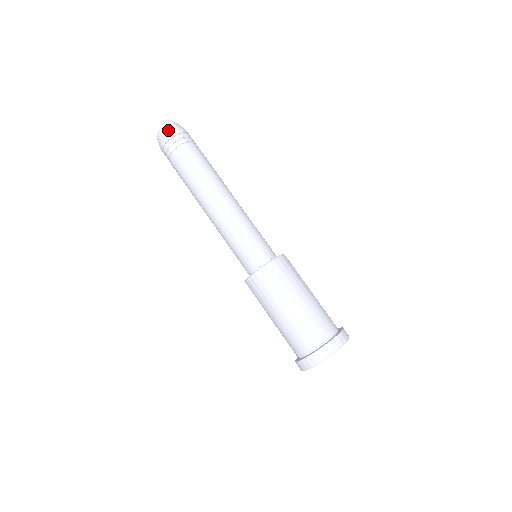
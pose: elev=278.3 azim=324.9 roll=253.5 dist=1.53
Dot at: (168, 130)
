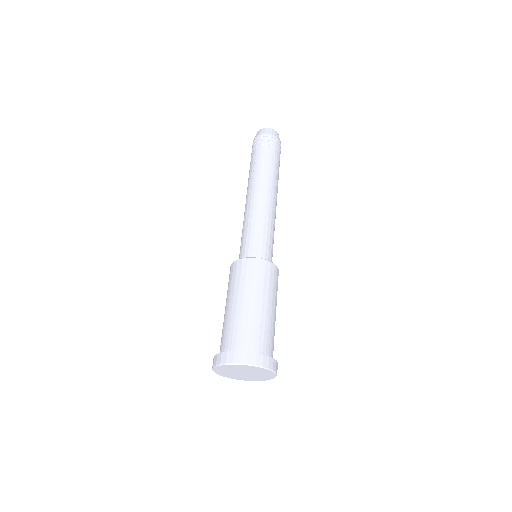
Dot at: (257, 134)
